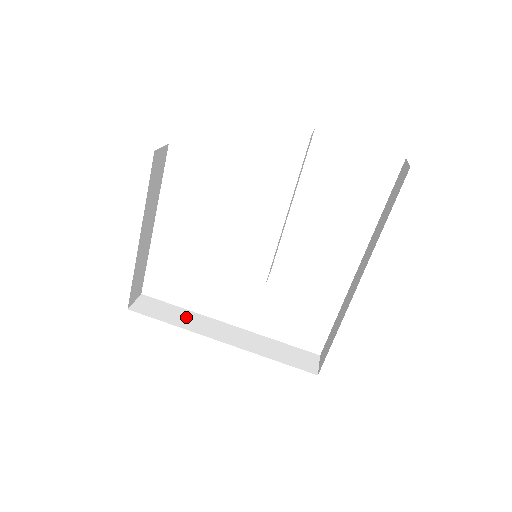
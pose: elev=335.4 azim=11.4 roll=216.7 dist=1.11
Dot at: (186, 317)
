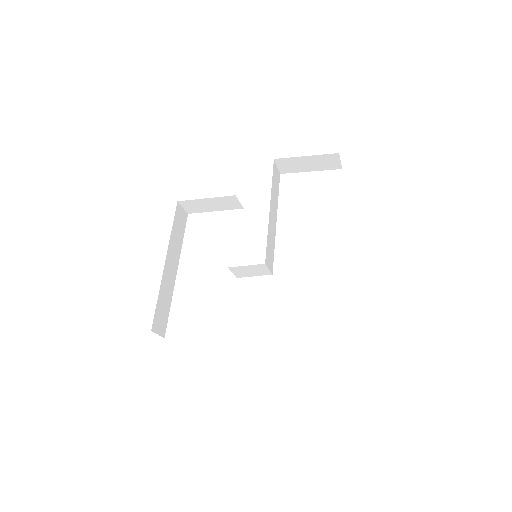
Dot at: occluded
